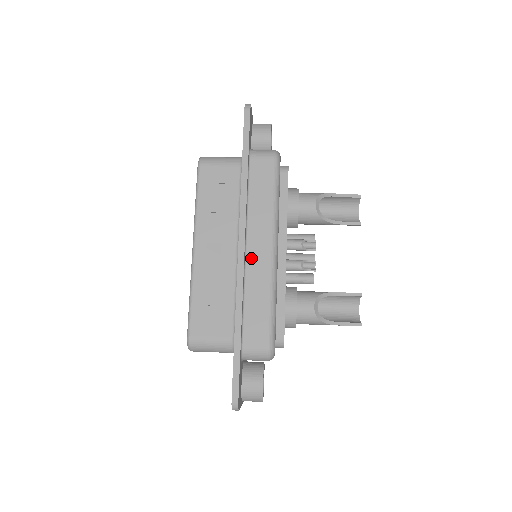
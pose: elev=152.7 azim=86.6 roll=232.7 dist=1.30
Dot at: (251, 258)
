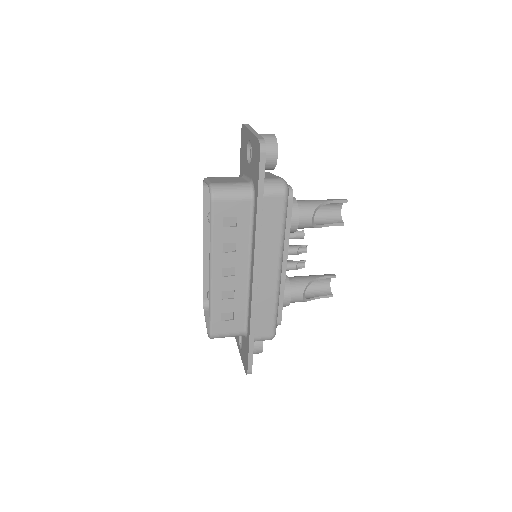
Dot at: (261, 280)
